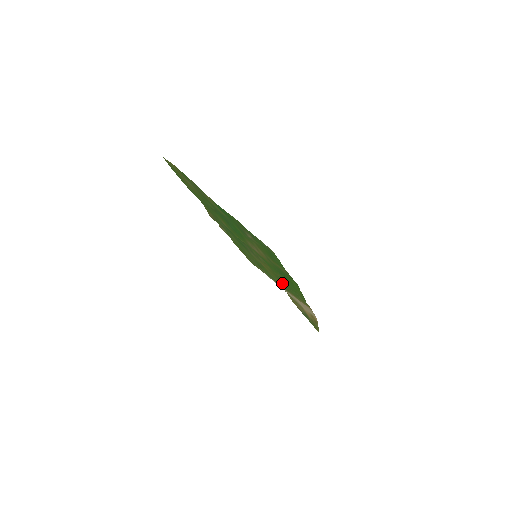
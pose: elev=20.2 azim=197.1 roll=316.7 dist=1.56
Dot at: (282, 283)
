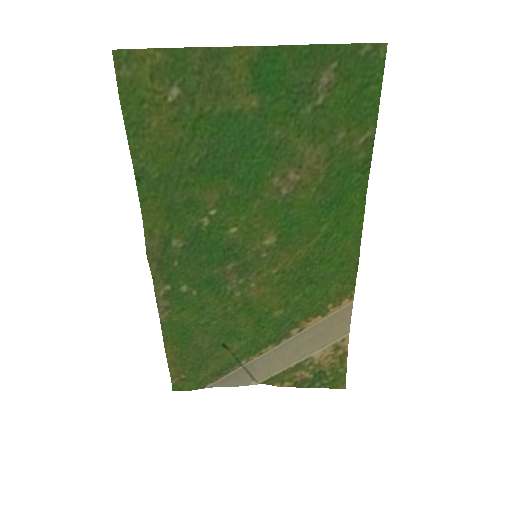
Dot at: (293, 300)
